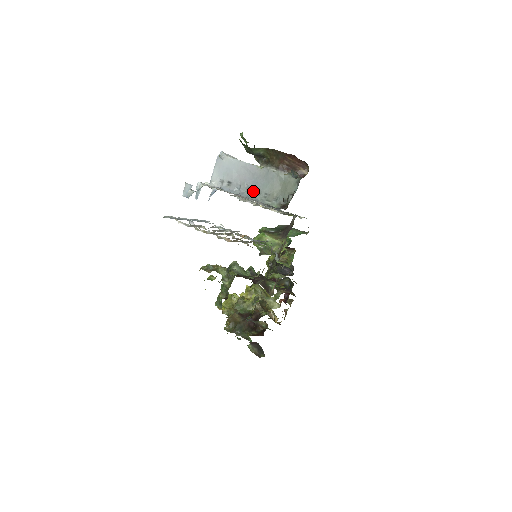
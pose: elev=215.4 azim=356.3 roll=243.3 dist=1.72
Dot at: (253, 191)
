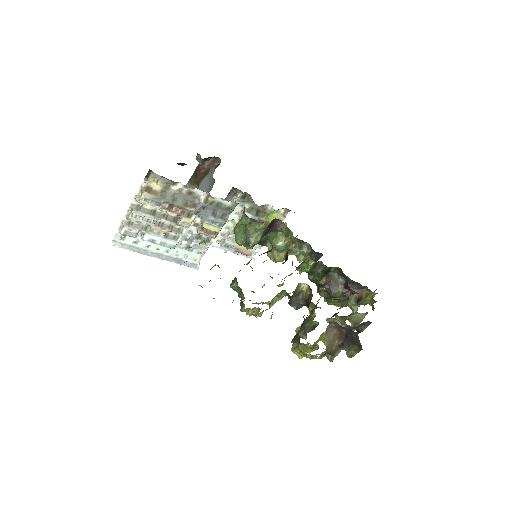
Dot at: occluded
